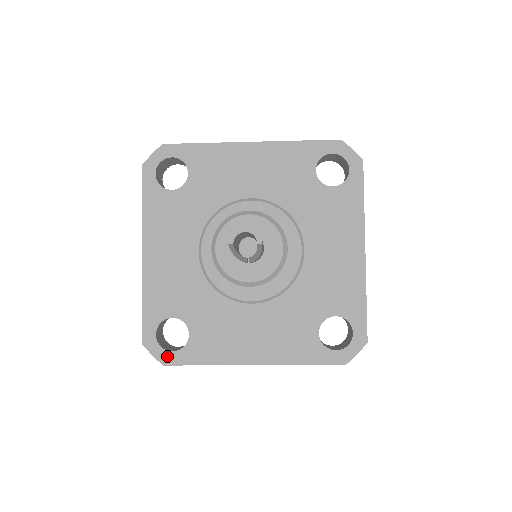
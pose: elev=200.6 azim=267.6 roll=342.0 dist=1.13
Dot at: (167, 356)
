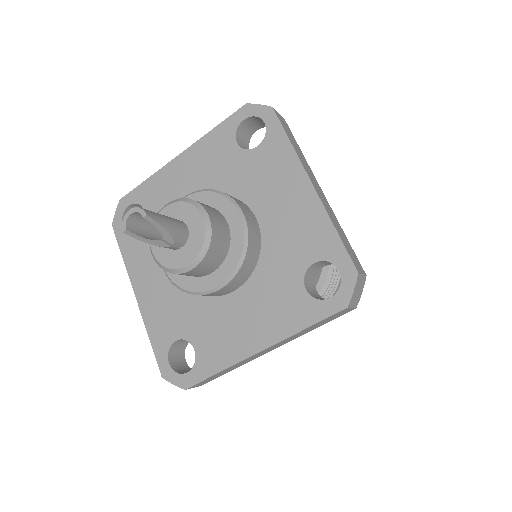
Dot at: (184, 379)
